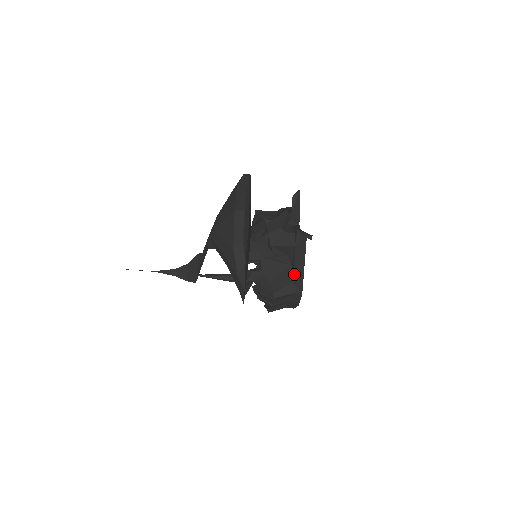
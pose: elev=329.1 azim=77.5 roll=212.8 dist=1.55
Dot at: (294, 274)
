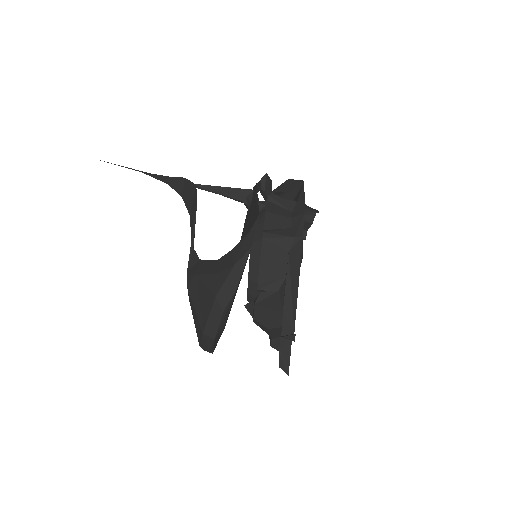
Dot at: occluded
